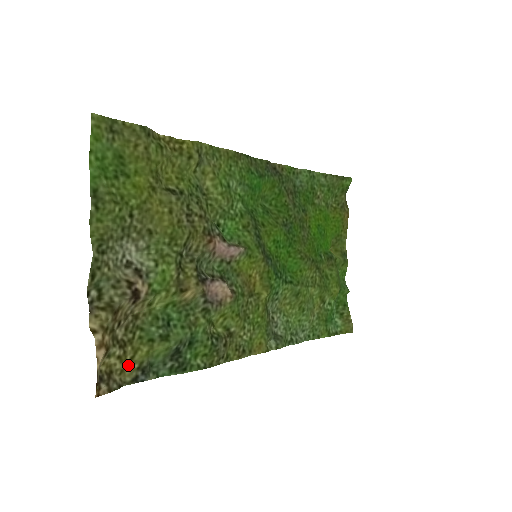
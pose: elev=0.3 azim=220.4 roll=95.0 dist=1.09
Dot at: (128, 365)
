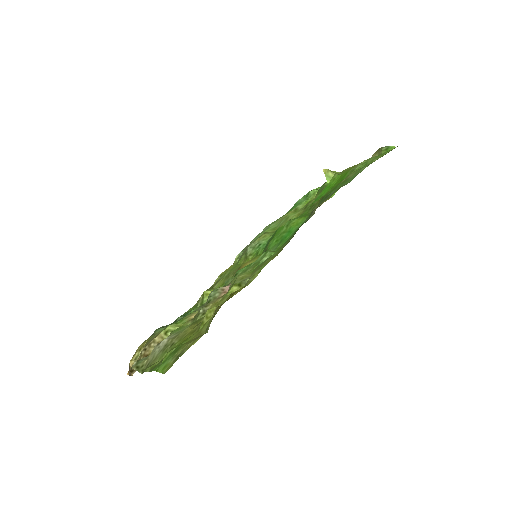
Dot at: (143, 343)
